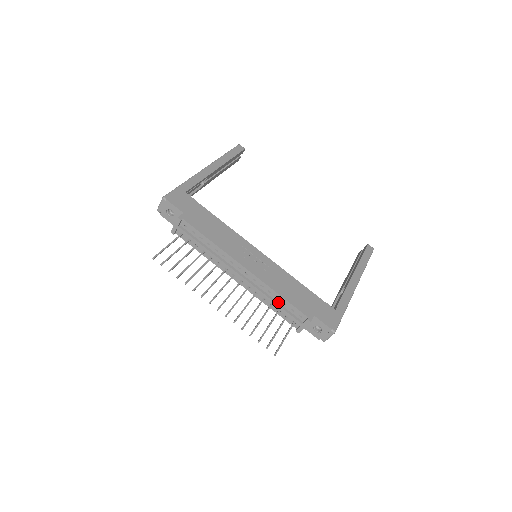
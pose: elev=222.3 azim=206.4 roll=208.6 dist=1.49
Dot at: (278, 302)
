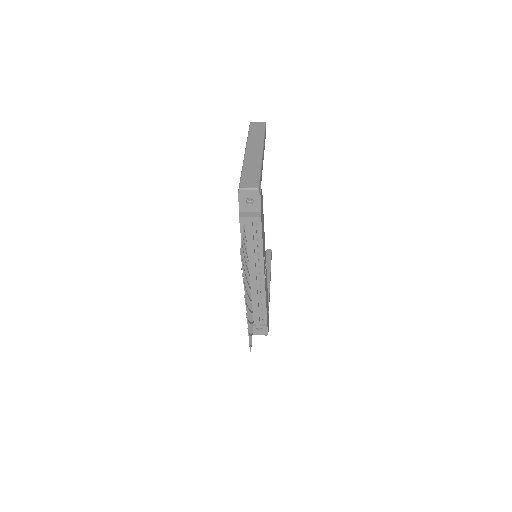
Dot at: (259, 306)
